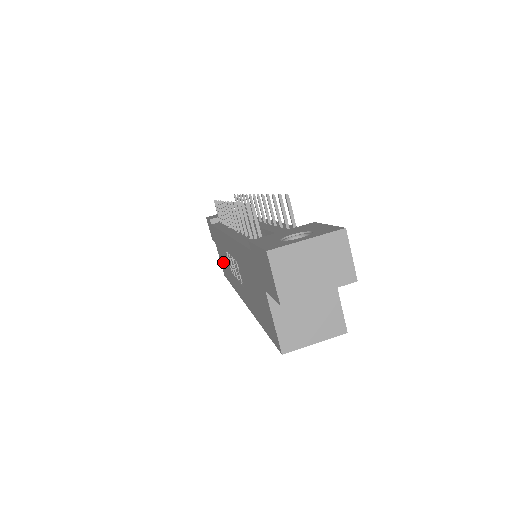
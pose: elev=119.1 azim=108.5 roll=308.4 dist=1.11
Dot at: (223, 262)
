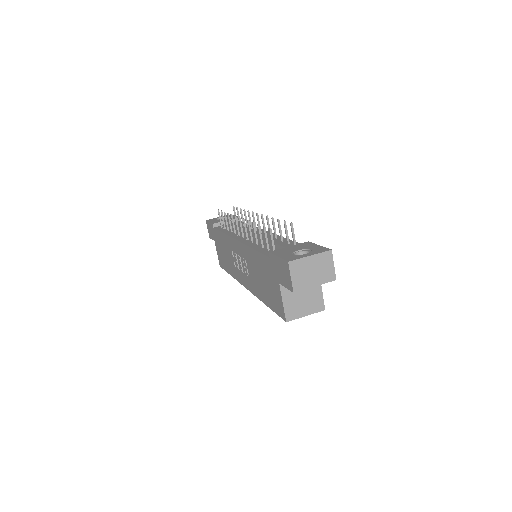
Dot at: (223, 257)
